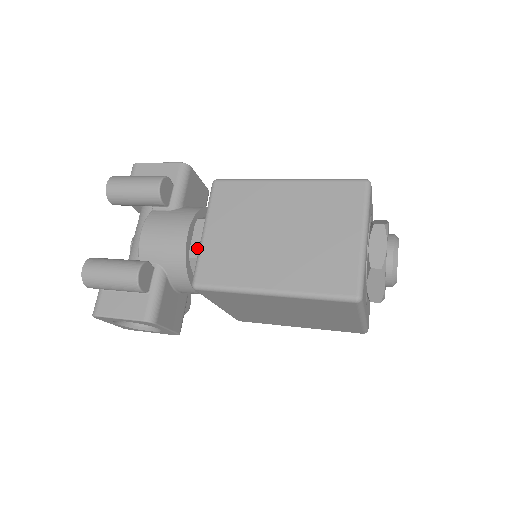
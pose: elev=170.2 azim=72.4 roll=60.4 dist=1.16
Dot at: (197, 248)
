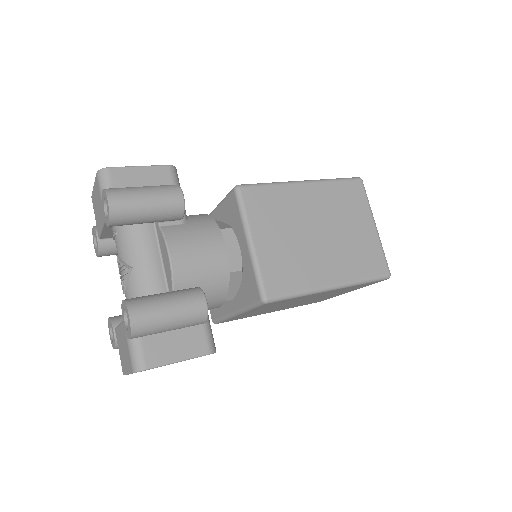
Dot at: (233, 261)
